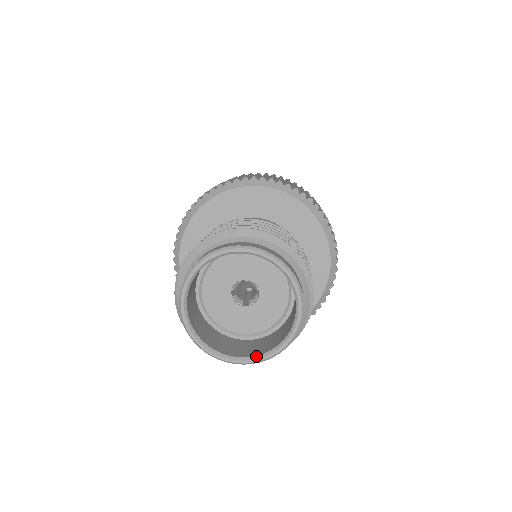
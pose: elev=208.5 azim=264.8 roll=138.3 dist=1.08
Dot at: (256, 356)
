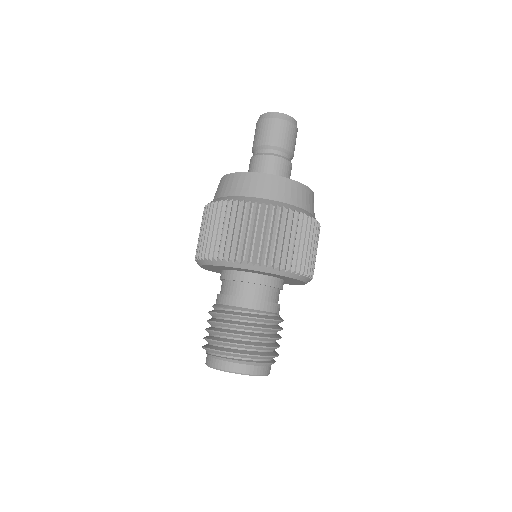
Dot at: occluded
